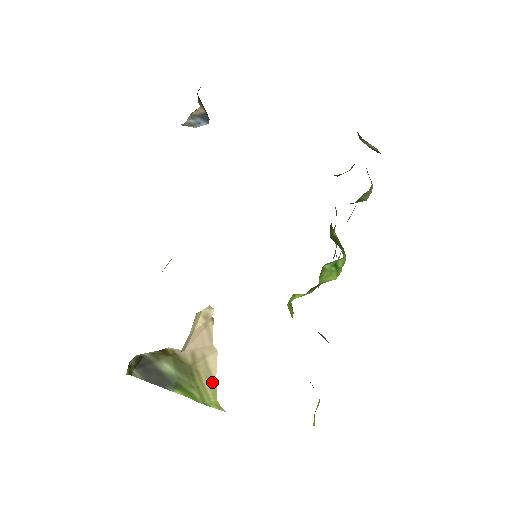
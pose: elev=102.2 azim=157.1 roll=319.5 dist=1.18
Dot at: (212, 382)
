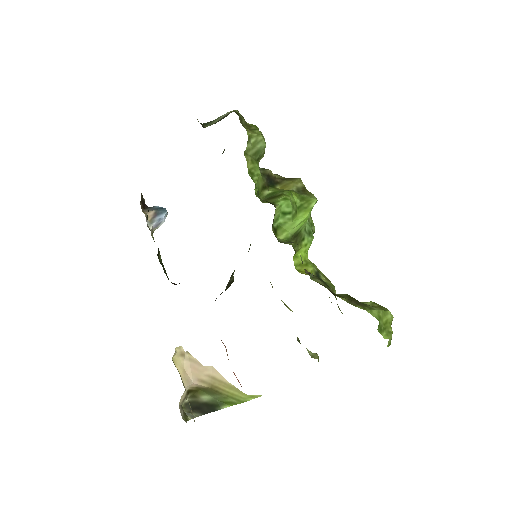
Dot at: (230, 386)
